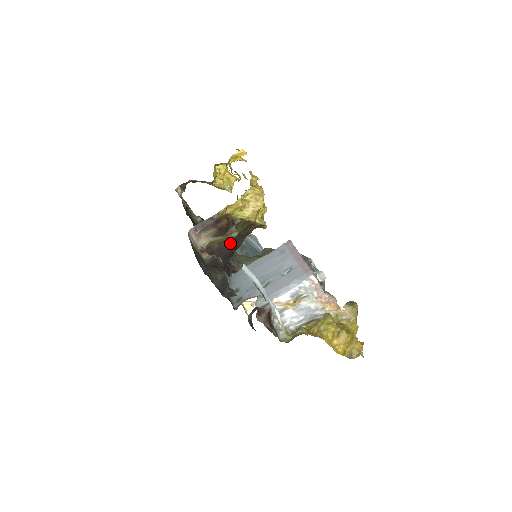
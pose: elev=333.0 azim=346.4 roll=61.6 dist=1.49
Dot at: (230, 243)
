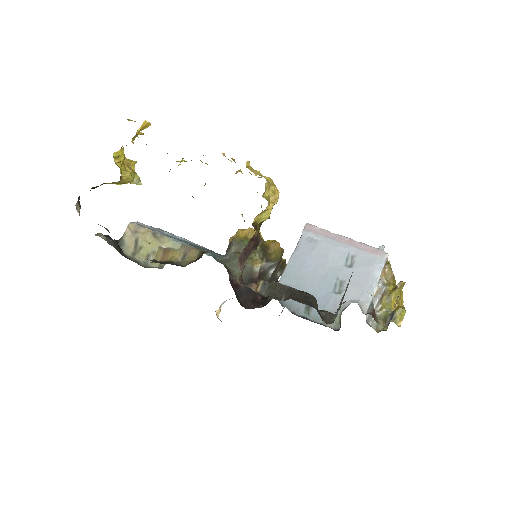
Dot at: occluded
